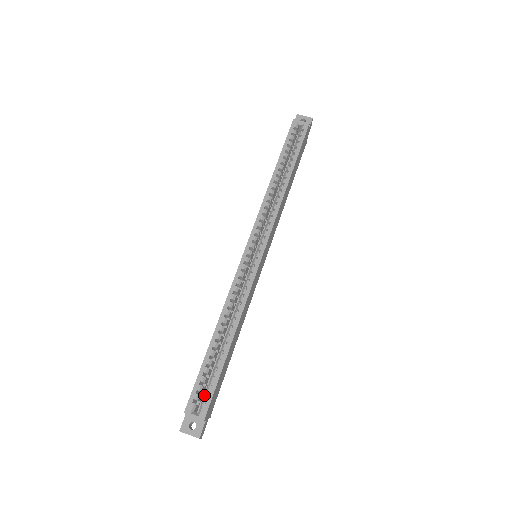
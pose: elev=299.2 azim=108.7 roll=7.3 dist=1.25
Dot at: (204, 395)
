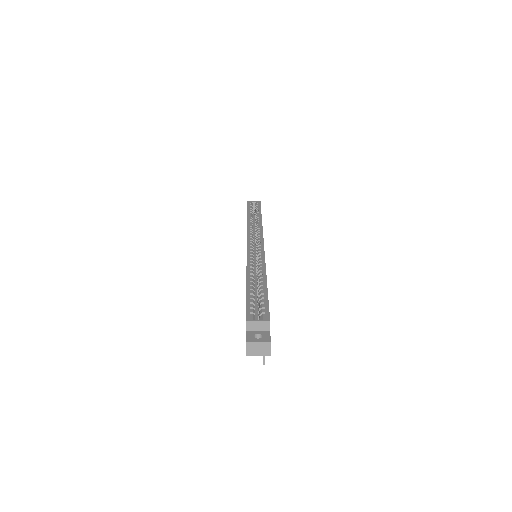
Dot at: (259, 314)
